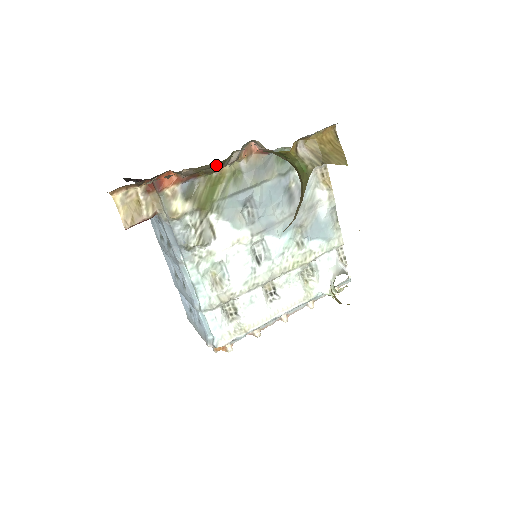
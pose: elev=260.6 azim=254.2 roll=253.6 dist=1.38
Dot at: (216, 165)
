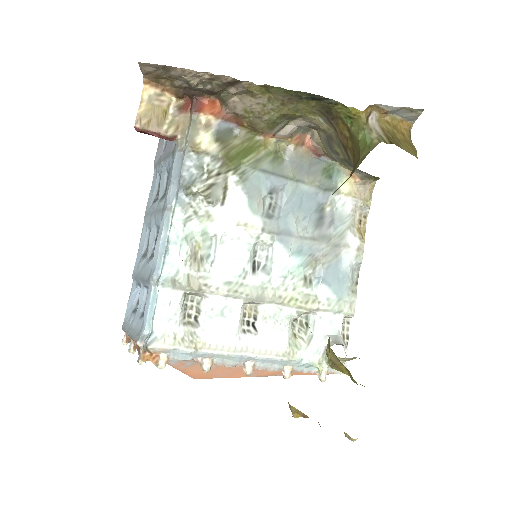
Dot at: (268, 117)
